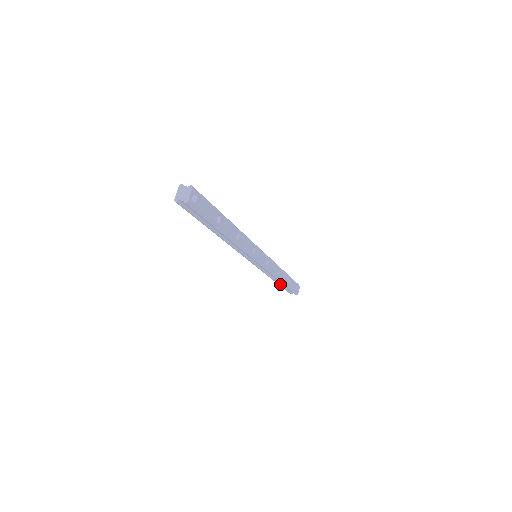
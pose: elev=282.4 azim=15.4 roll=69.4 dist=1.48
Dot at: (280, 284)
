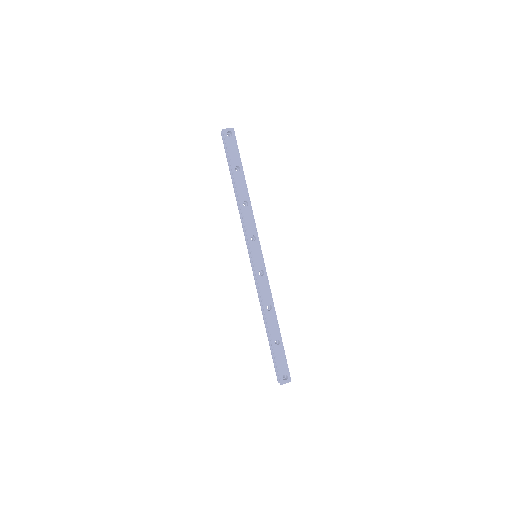
Dot at: (269, 339)
